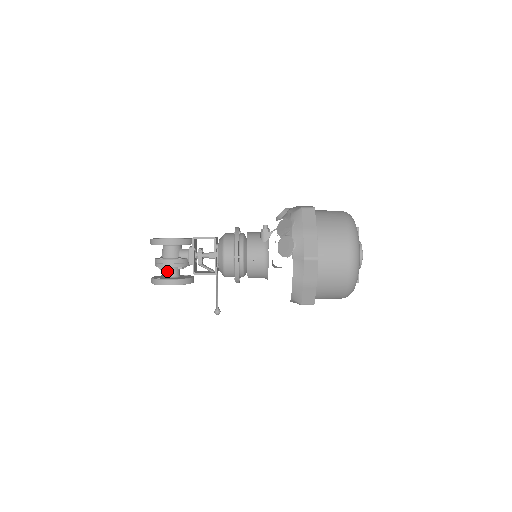
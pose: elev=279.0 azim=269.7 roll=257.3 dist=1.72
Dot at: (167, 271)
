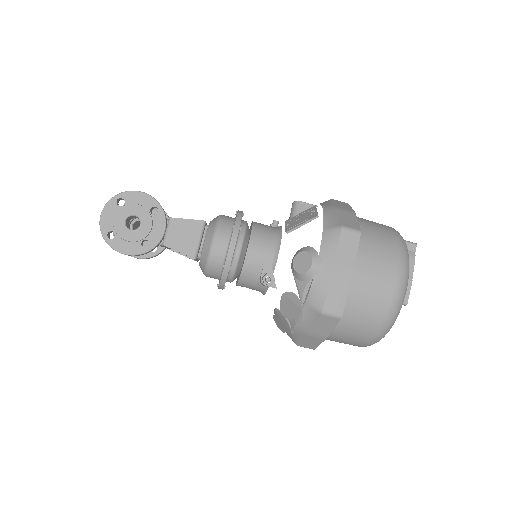
Dot at: occluded
